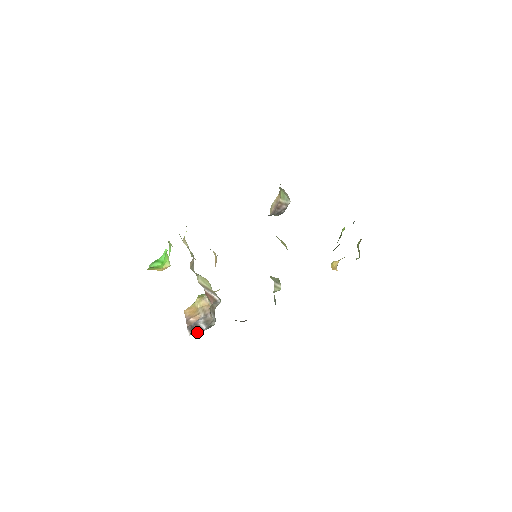
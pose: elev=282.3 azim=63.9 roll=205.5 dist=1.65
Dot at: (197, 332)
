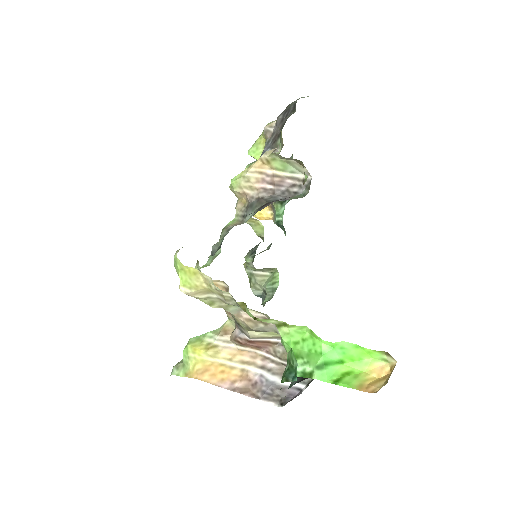
Dot at: (292, 396)
